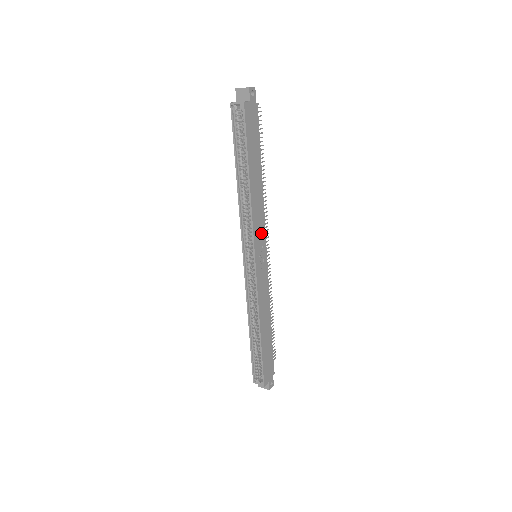
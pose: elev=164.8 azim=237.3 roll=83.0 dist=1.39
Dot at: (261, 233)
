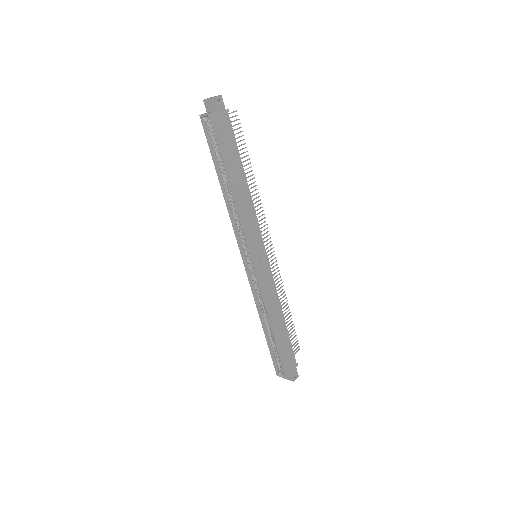
Dot at: (255, 234)
